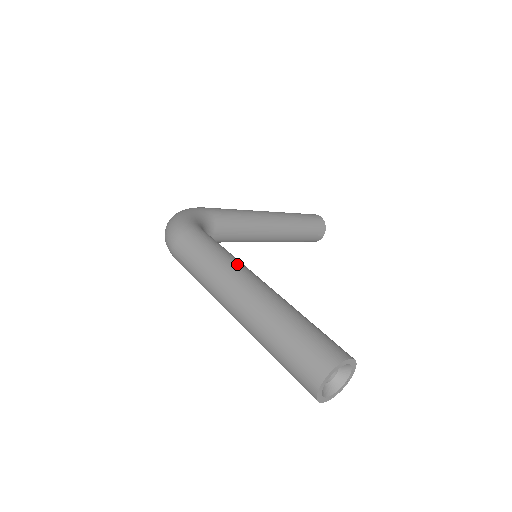
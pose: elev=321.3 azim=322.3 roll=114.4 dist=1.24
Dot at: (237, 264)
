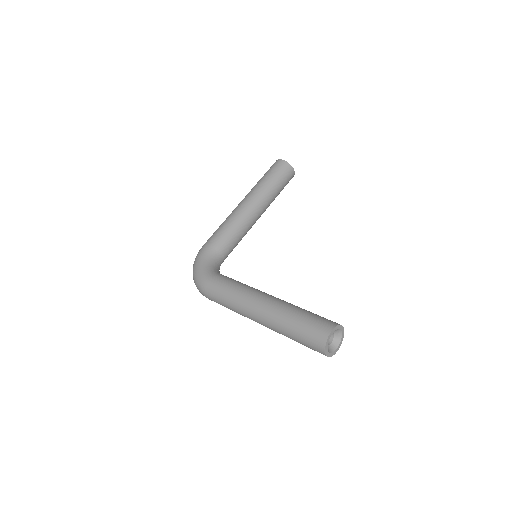
Dot at: (245, 295)
